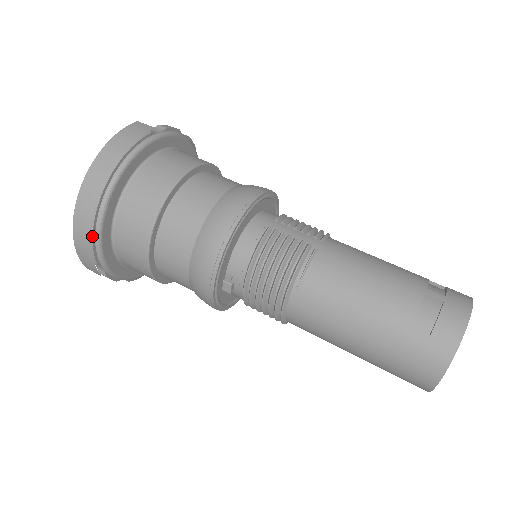
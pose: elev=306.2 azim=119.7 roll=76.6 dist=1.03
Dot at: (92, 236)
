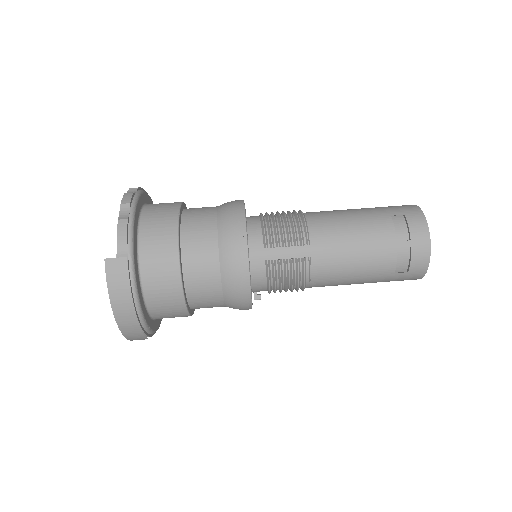
Dot at: occluded
